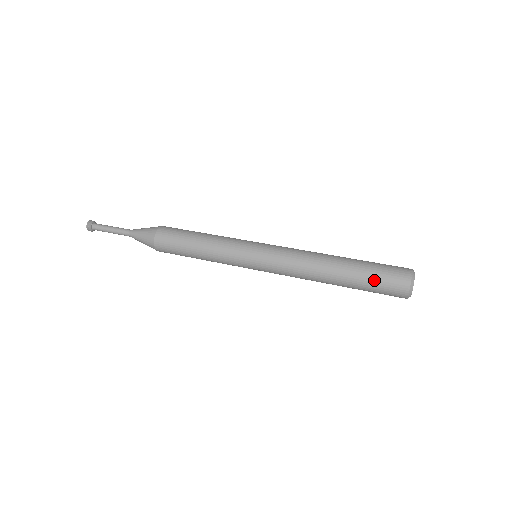
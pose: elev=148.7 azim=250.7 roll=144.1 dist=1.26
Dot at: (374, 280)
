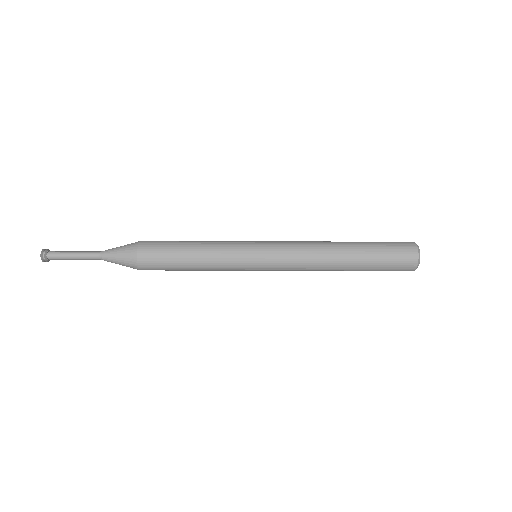
Dot at: (384, 254)
